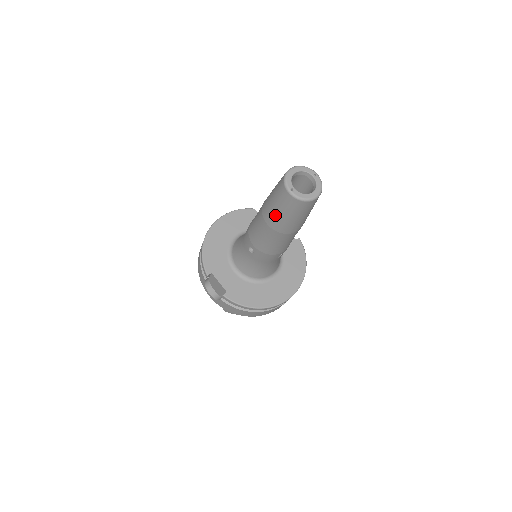
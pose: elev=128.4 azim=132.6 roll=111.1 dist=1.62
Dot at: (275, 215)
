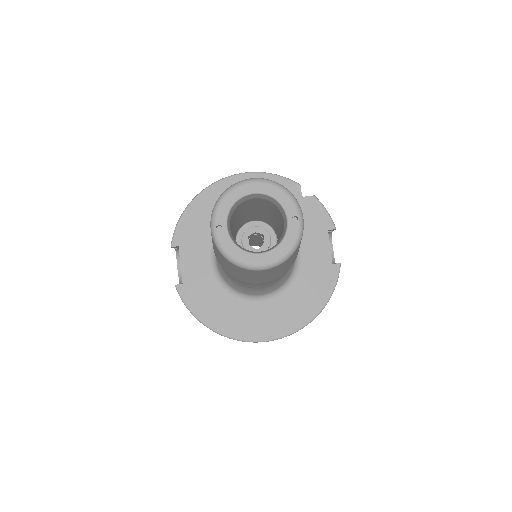
Dot at: occluded
